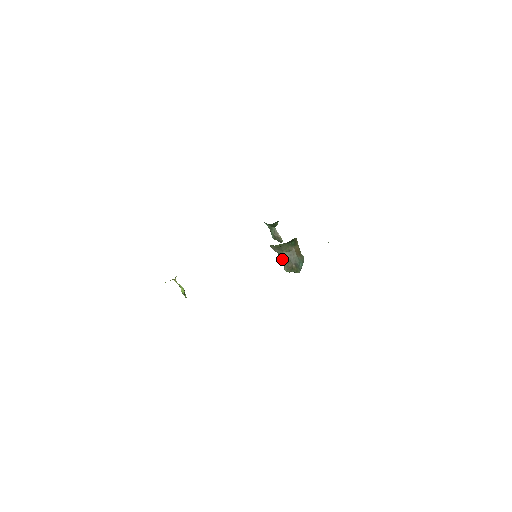
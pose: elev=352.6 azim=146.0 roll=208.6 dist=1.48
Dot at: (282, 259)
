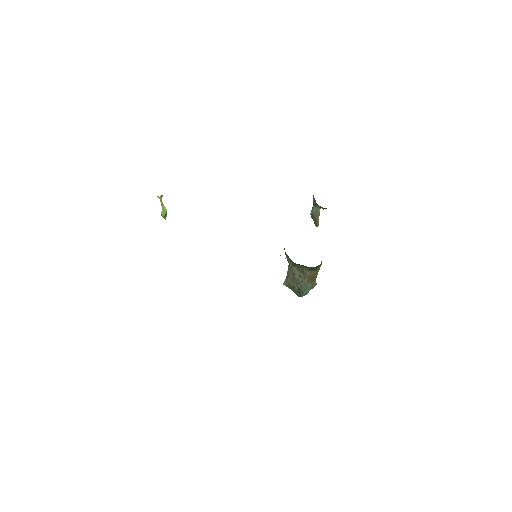
Dot at: (288, 272)
